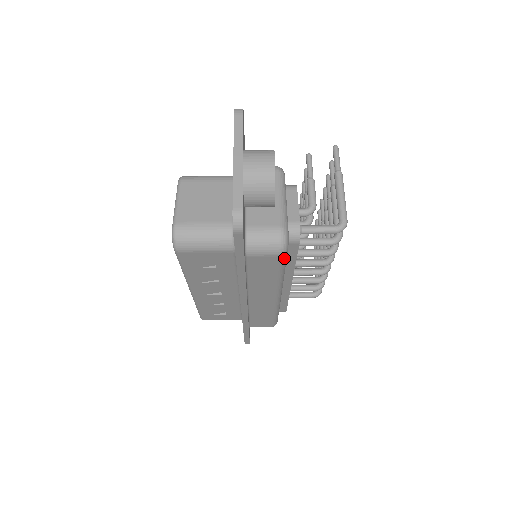
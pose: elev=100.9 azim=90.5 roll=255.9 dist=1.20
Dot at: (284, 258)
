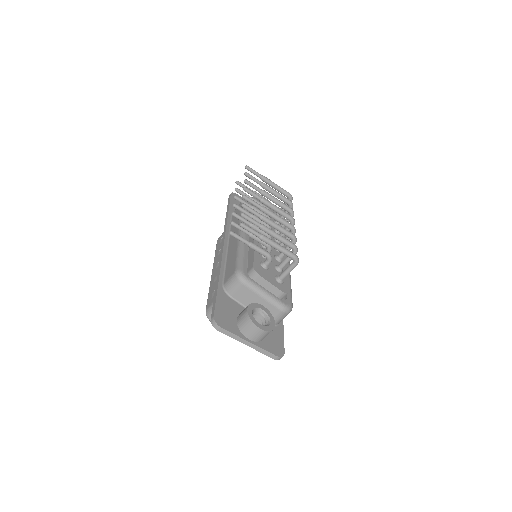
Dot at: occluded
